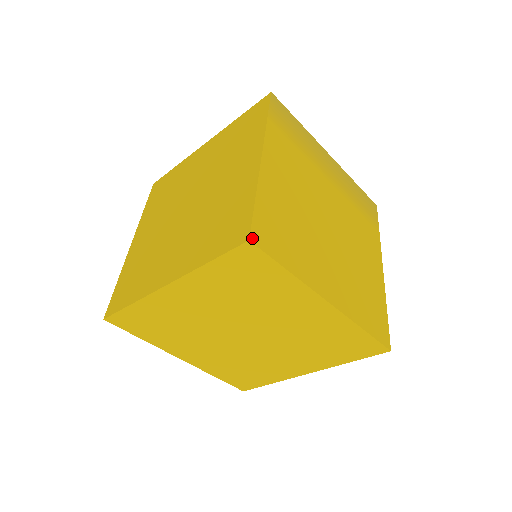
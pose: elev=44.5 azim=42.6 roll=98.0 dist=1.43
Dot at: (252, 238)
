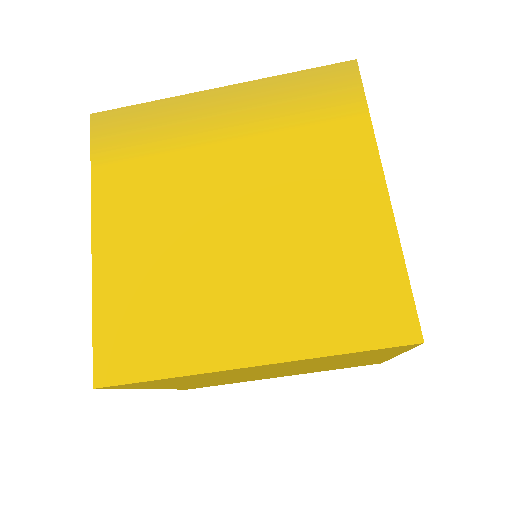
Dot at: (97, 381)
